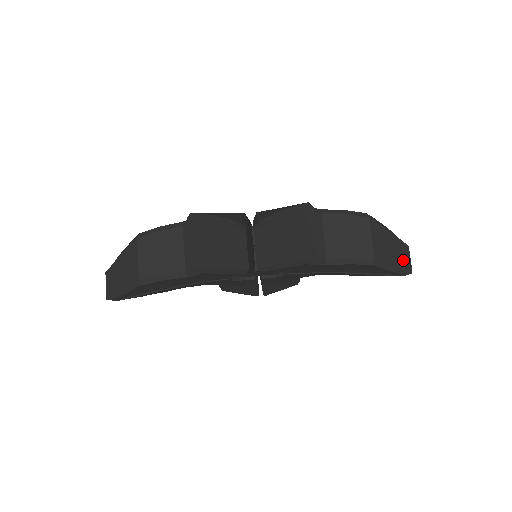
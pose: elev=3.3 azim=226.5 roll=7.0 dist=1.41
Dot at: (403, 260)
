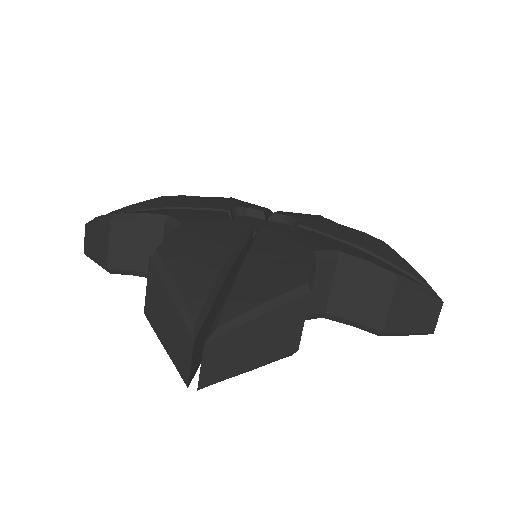
Dot at: (427, 321)
